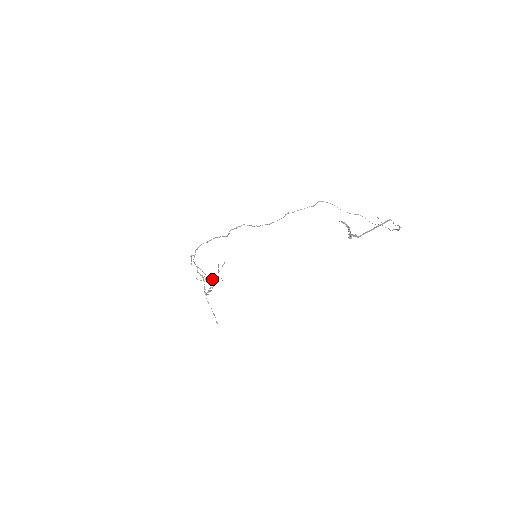
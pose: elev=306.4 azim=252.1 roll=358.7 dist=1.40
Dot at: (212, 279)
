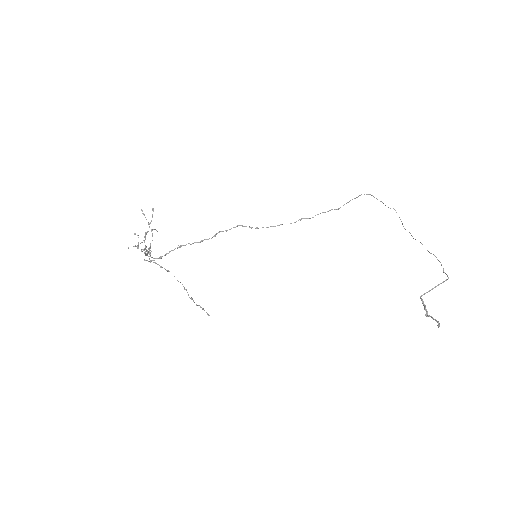
Dot at: occluded
